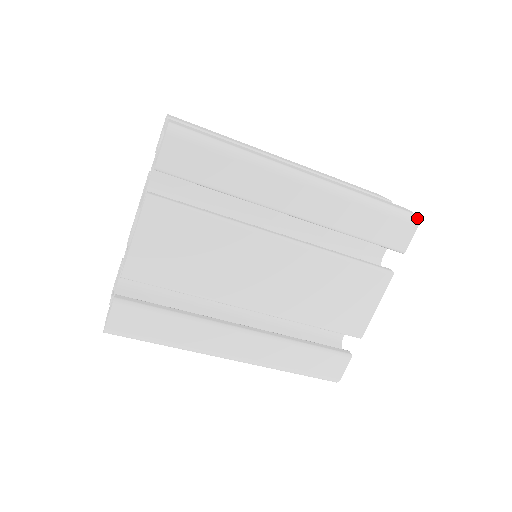
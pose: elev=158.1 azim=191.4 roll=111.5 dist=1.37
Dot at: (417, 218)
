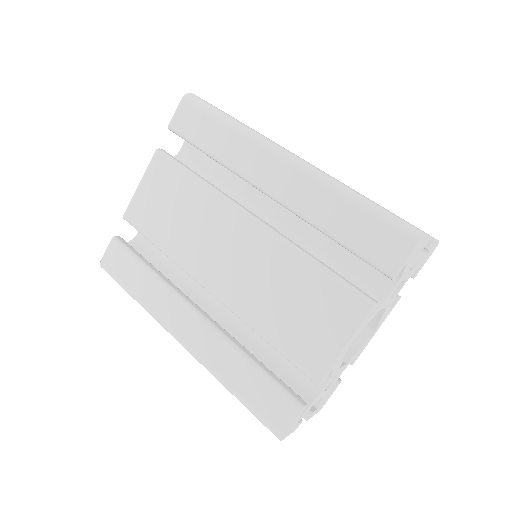
Dot at: (419, 234)
